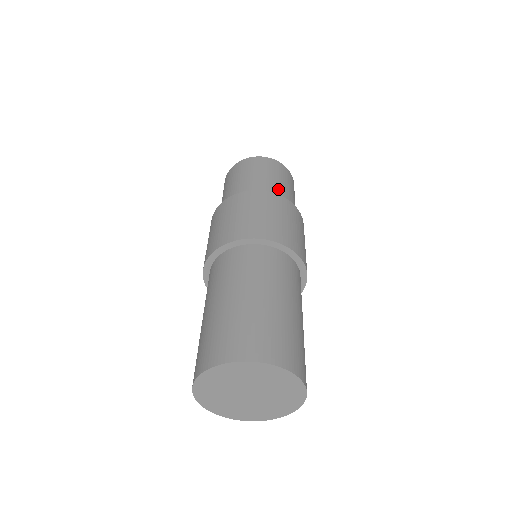
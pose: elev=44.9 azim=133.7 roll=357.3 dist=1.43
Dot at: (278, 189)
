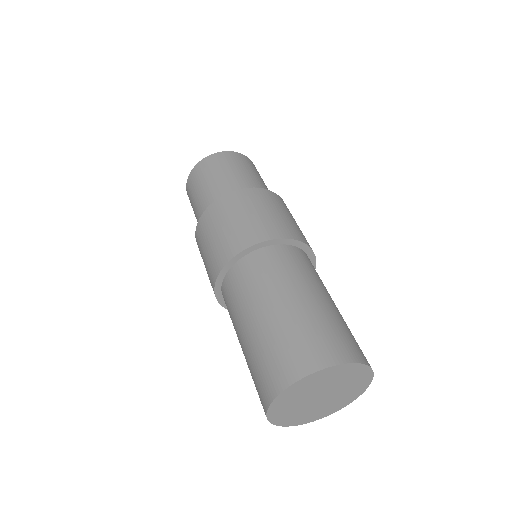
Dot at: (257, 183)
